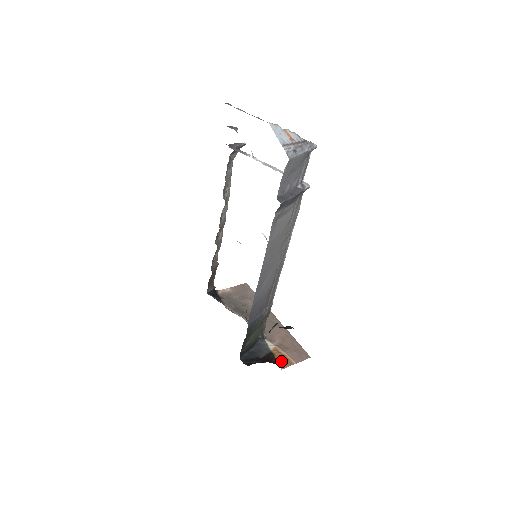
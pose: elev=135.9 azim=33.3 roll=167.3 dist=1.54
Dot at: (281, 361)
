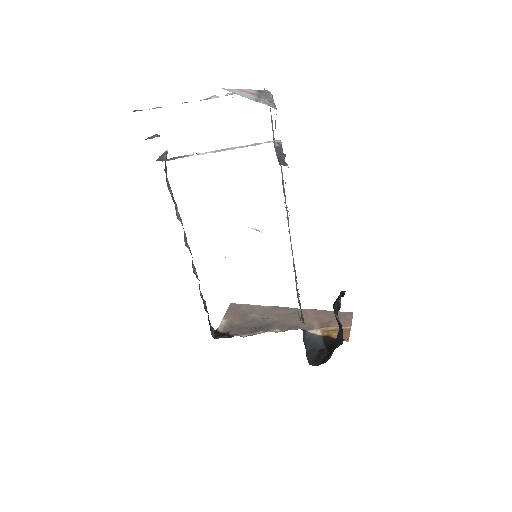
Dot at: occluded
